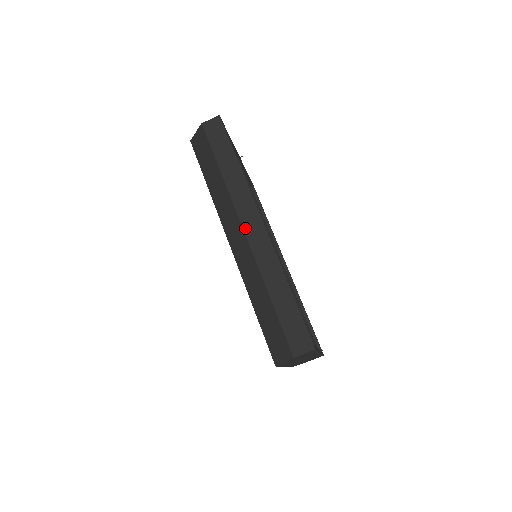
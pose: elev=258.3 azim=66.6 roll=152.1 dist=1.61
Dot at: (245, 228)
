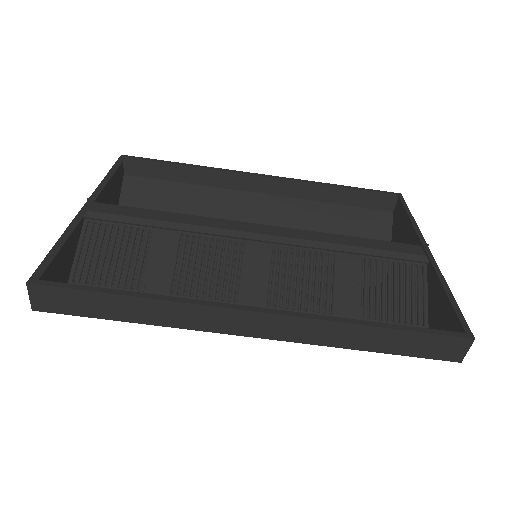
Dot at: (249, 335)
